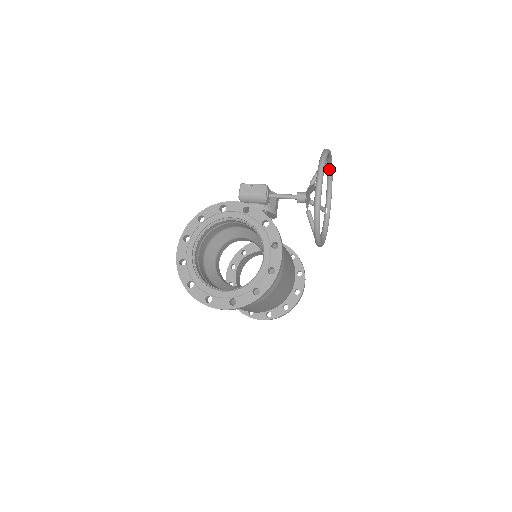
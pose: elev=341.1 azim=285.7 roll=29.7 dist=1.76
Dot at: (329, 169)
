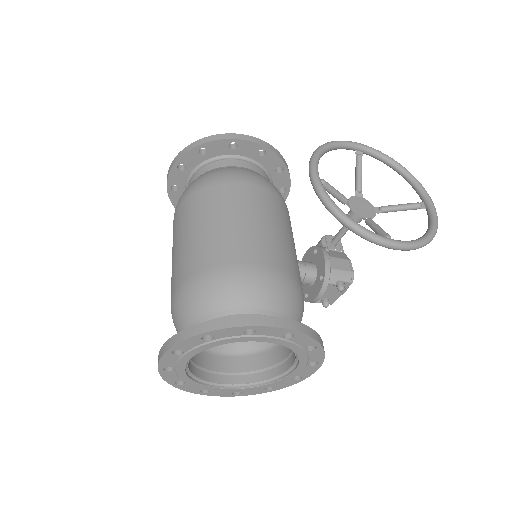
Dot at: (429, 223)
